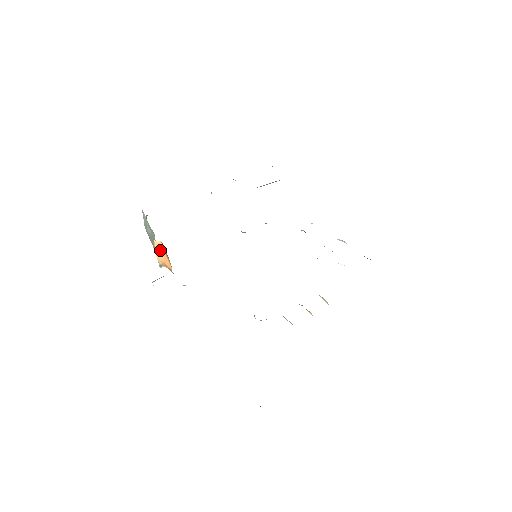
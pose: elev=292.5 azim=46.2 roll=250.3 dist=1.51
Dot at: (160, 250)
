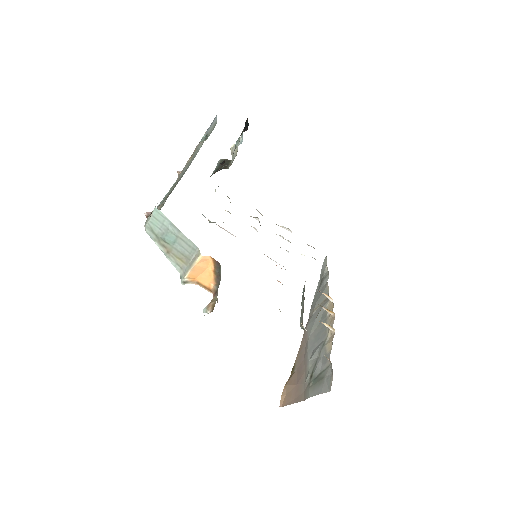
Dot at: (202, 266)
